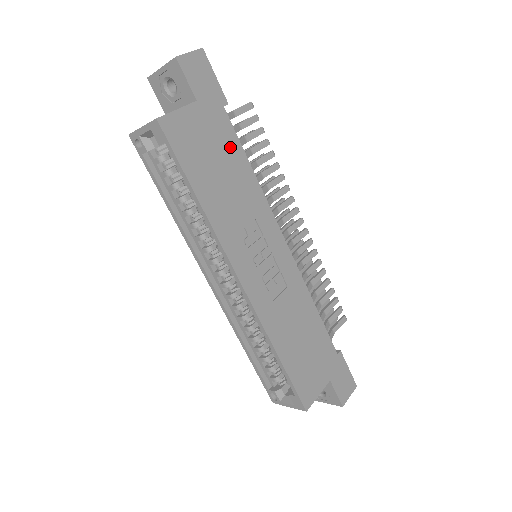
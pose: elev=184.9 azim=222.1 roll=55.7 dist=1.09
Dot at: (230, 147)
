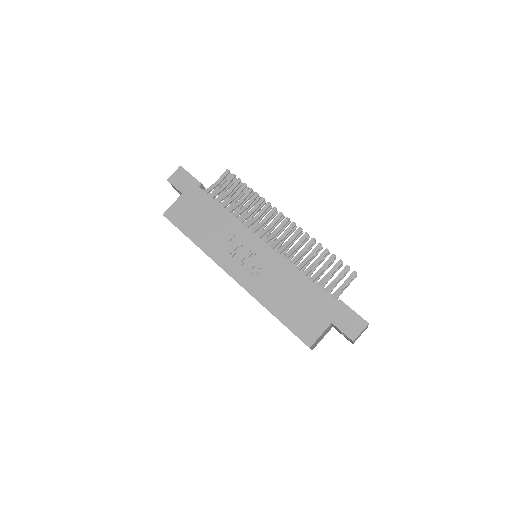
Dot at: (207, 205)
